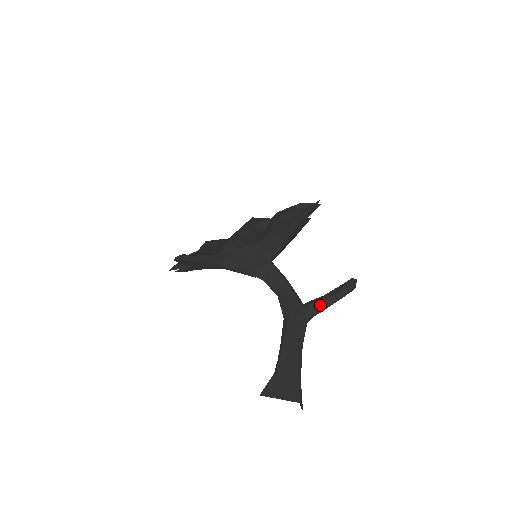
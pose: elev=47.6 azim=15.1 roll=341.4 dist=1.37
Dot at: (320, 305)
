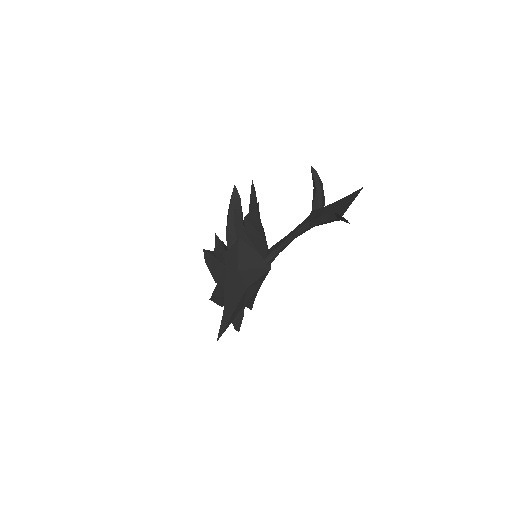
Dot at: (317, 202)
